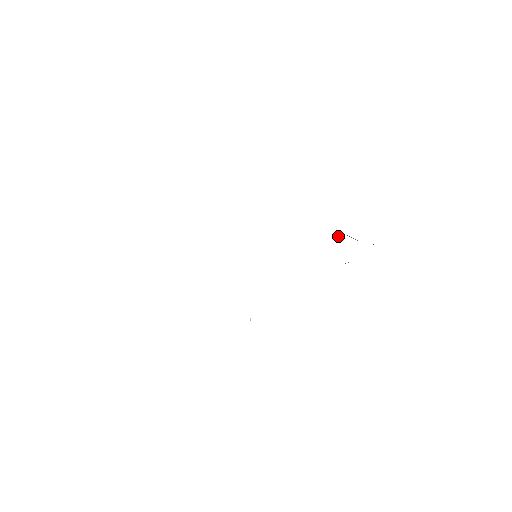
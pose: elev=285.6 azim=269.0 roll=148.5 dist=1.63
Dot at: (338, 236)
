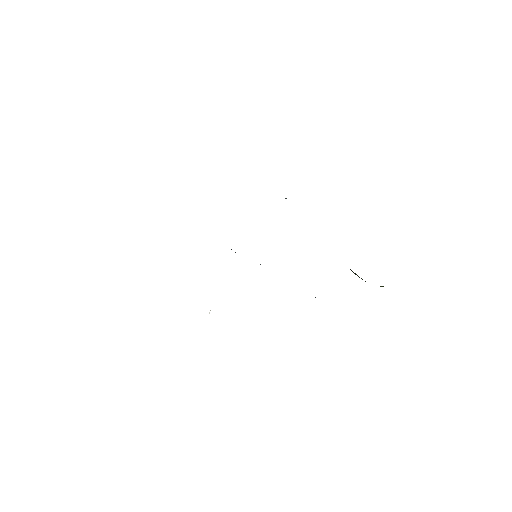
Dot at: occluded
